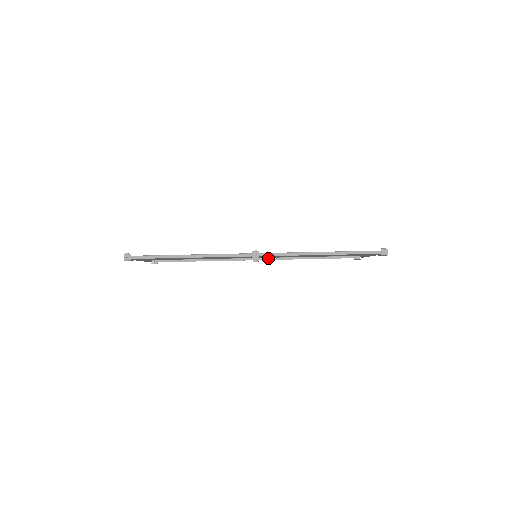
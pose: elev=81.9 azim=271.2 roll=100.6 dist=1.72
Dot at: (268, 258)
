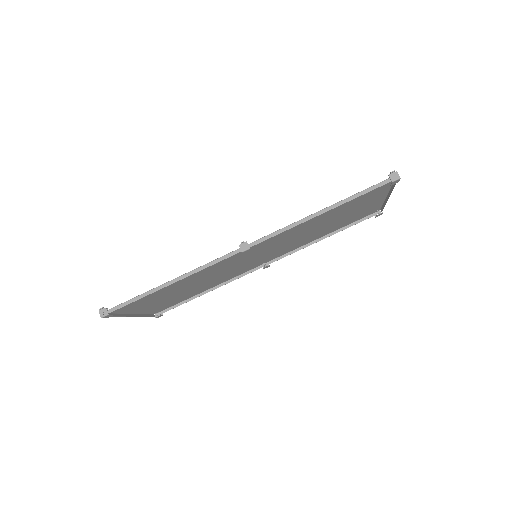
Dot at: (278, 258)
